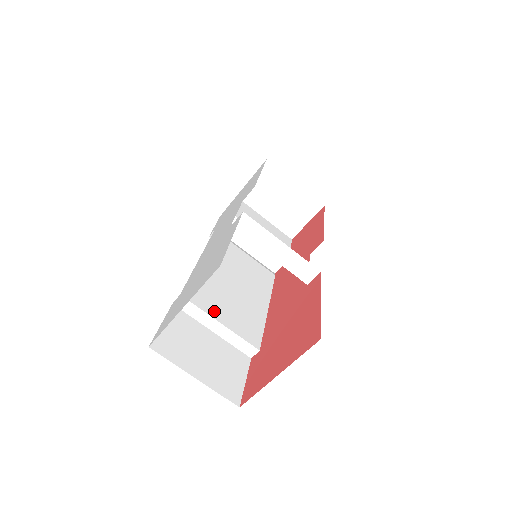
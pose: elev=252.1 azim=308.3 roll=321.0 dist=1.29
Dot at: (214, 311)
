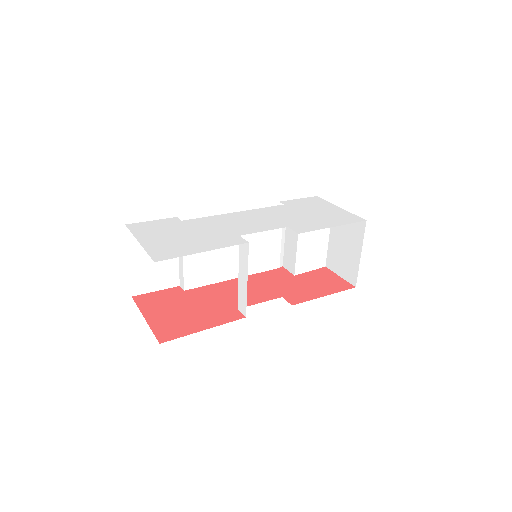
Dot at: occluded
